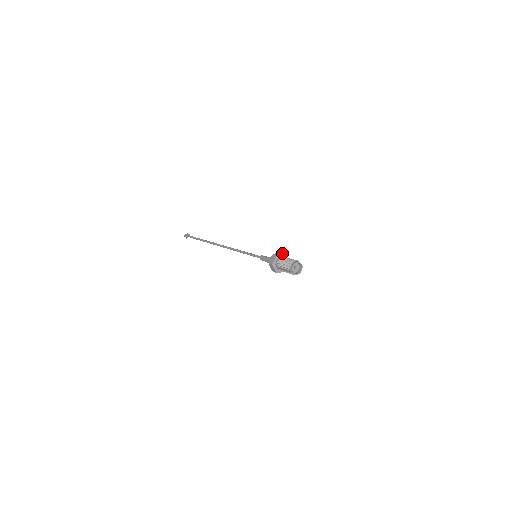
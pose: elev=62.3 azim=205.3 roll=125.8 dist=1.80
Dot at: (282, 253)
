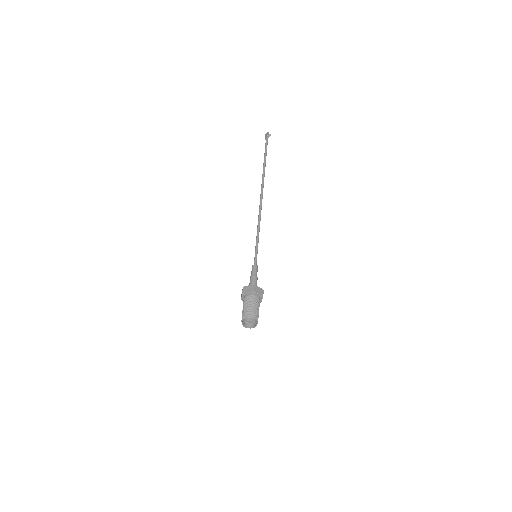
Dot at: (252, 288)
